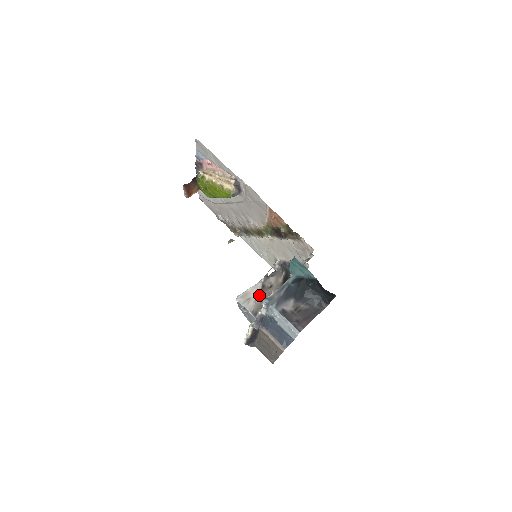
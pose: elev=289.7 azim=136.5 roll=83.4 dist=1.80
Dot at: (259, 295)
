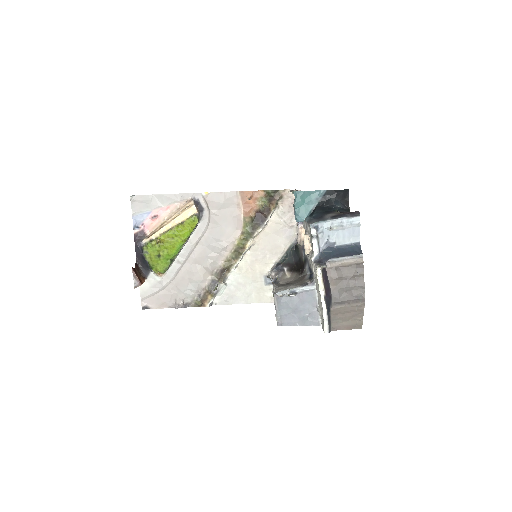
Dot at: (288, 285)
